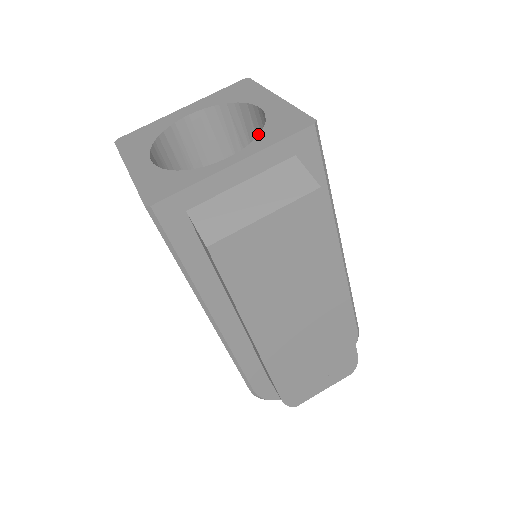
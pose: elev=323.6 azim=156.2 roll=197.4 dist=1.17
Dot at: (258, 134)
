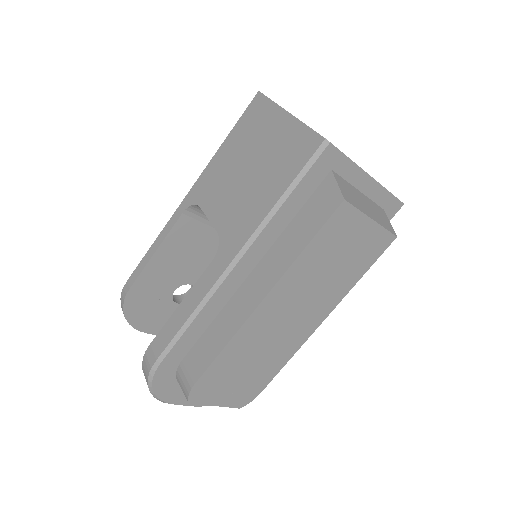
Dot at: occluded
